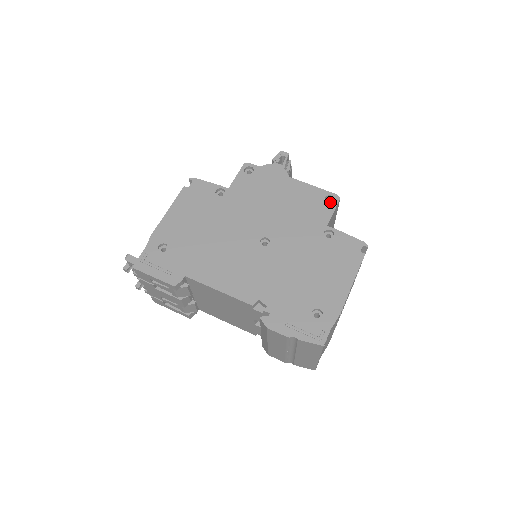
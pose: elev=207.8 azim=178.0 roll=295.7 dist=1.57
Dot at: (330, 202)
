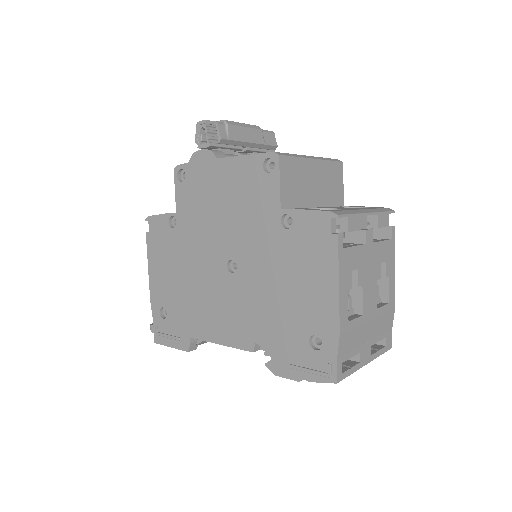
Dot at: occluded
